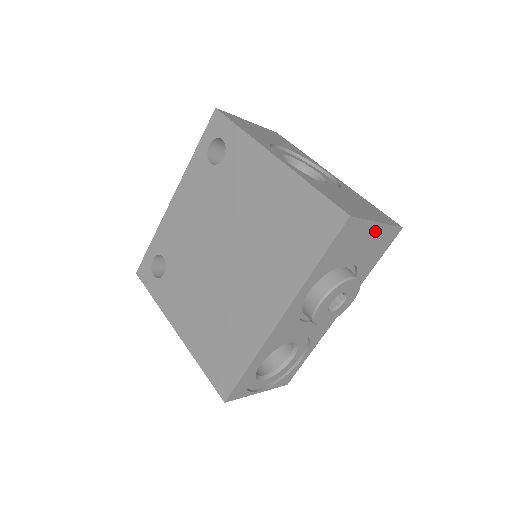
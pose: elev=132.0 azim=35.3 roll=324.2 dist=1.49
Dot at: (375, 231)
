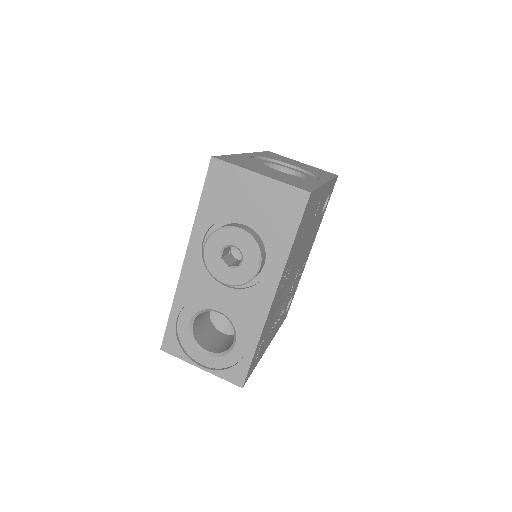
Dot at: (261, 185)
